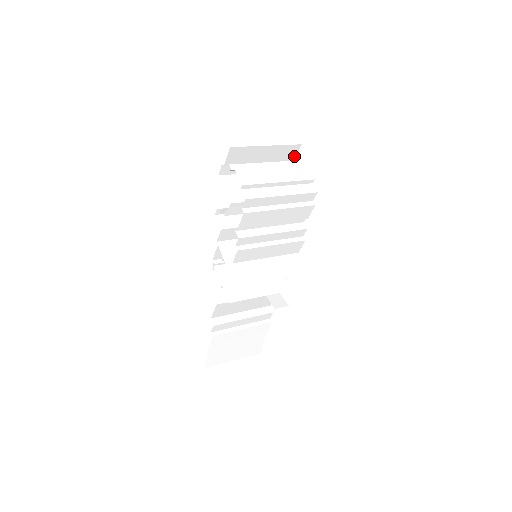
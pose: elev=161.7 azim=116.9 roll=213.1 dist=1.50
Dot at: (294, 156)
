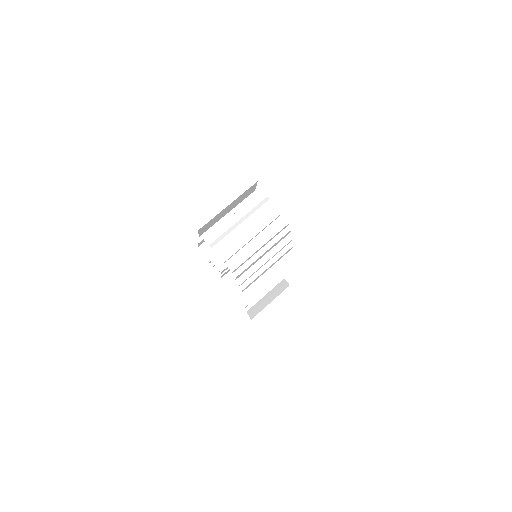
Dot at: (255, 187)
